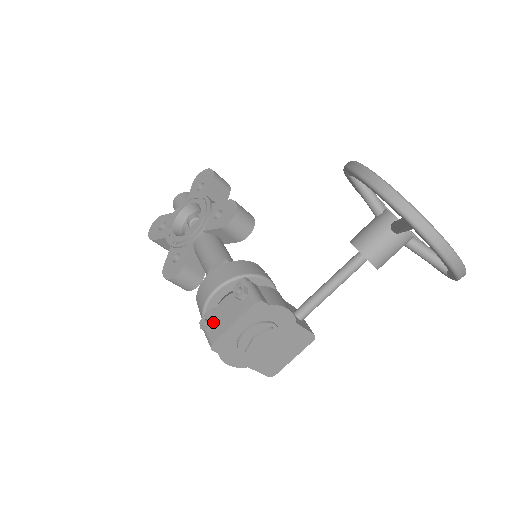
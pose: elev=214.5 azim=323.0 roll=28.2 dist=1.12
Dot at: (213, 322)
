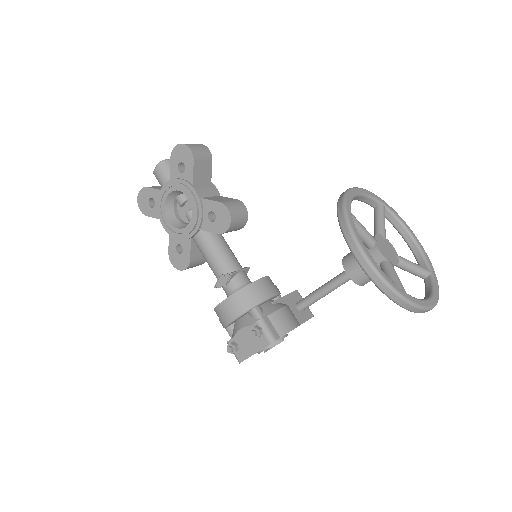
Dot at: (237, 347)
